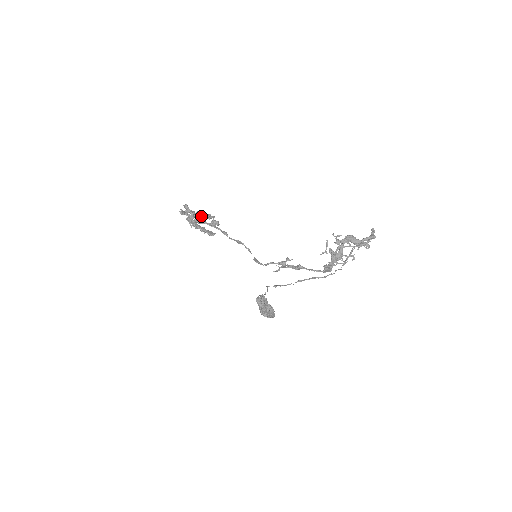
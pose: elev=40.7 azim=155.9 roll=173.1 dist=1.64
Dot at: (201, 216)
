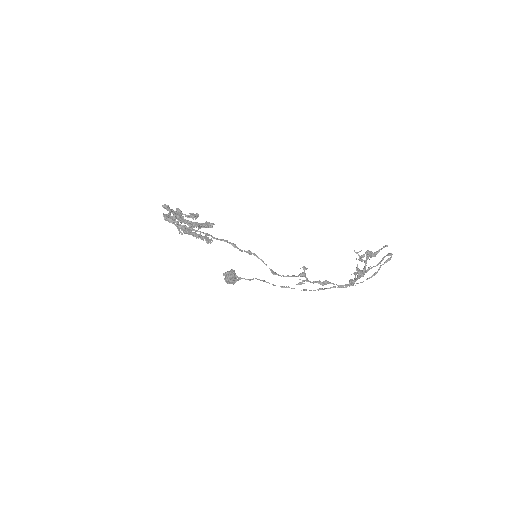
Dot at: (200, 226)
